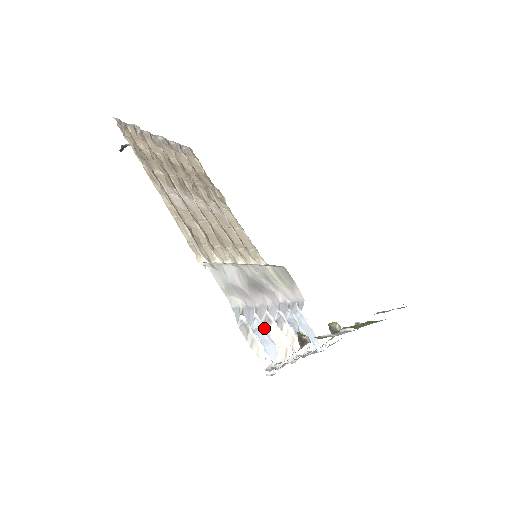
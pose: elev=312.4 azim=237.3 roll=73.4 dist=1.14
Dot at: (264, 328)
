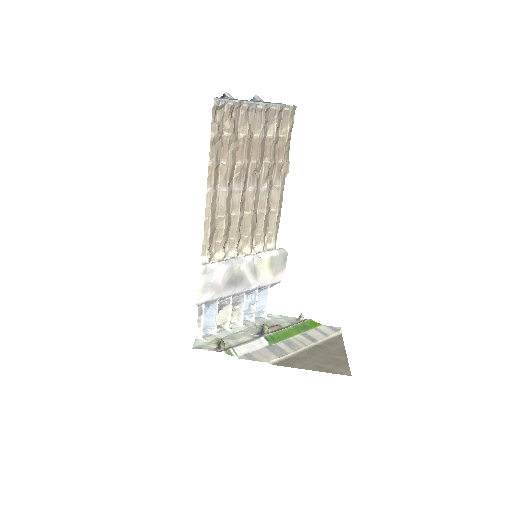
Dot at: (217, 312)
